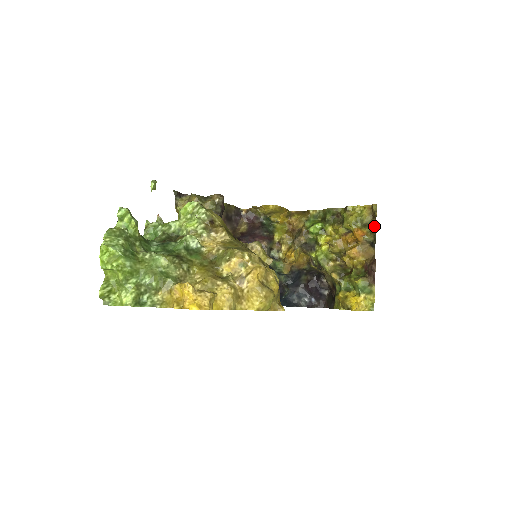
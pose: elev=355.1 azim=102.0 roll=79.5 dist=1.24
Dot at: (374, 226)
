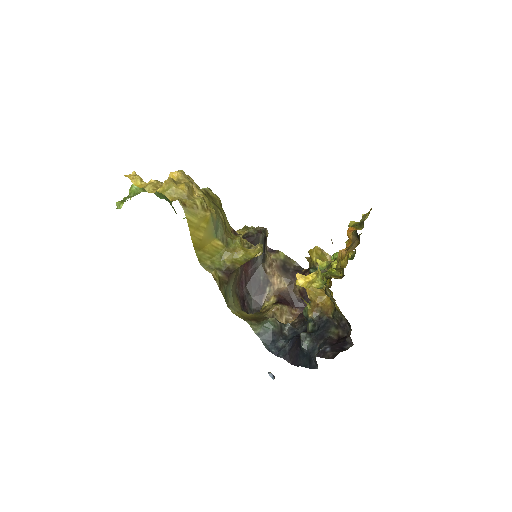
Dot at: occluded
